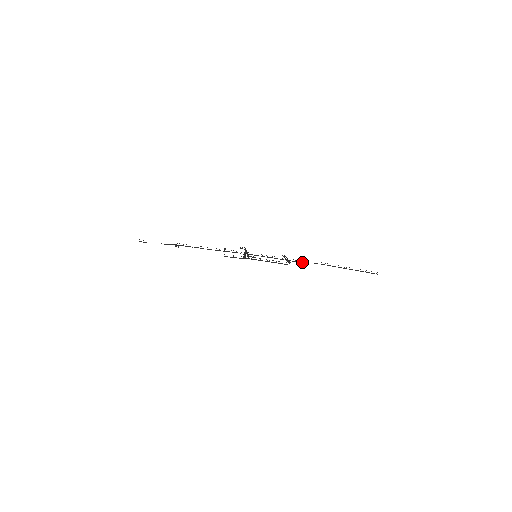
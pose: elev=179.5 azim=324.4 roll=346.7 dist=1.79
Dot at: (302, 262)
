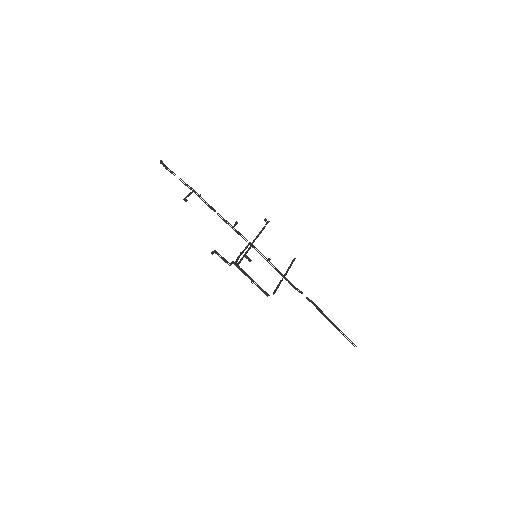
Dot at: (296, 289)
